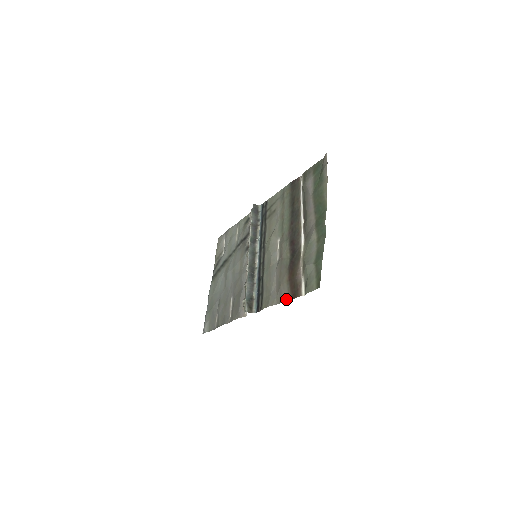
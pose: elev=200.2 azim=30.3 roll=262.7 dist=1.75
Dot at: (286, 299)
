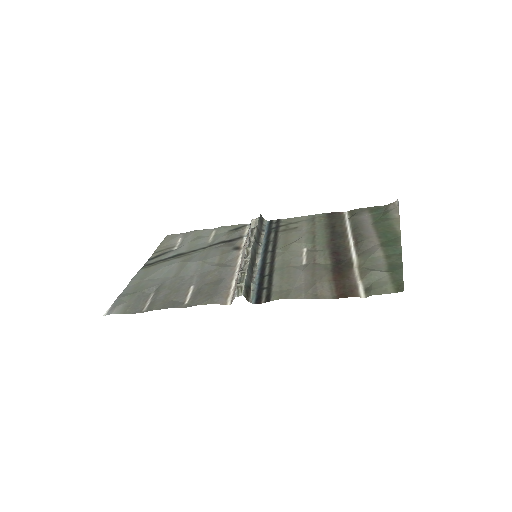
Dot at: (326, 296)
